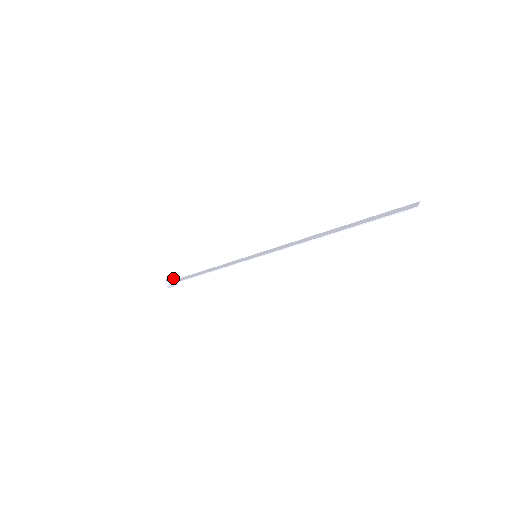
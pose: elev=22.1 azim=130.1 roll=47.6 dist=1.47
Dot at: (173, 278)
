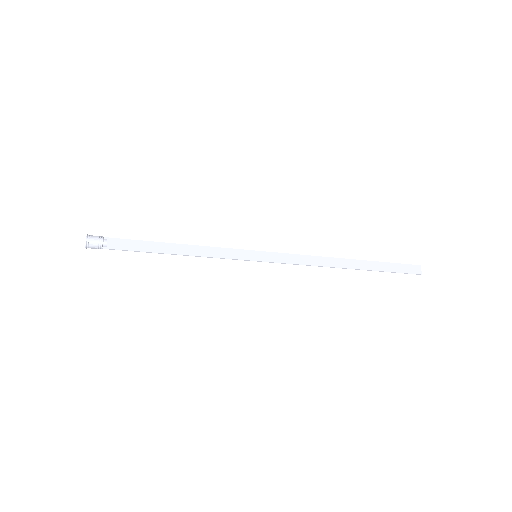
Dot at: (103, 240)
